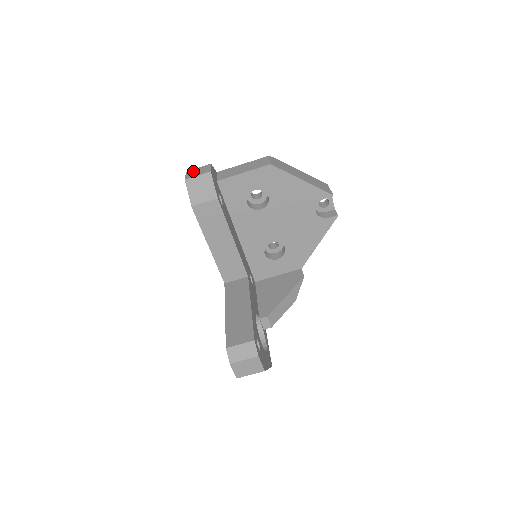
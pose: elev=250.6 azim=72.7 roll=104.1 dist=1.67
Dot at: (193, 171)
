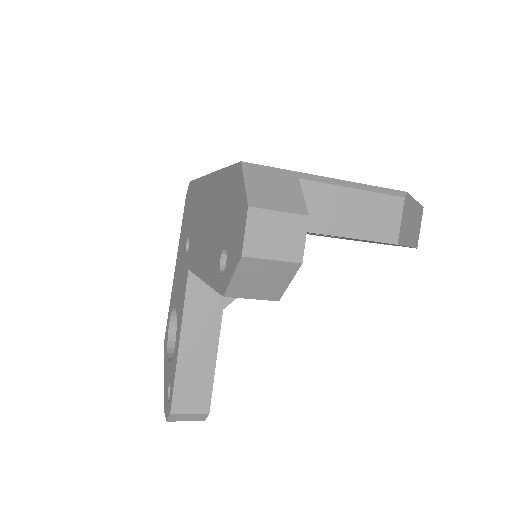
Dot at: (266, 224)
